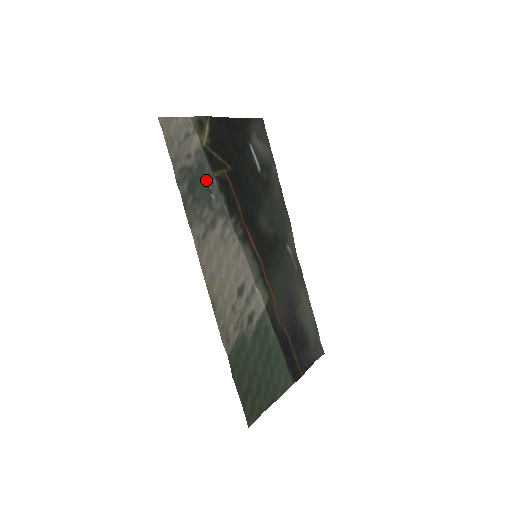
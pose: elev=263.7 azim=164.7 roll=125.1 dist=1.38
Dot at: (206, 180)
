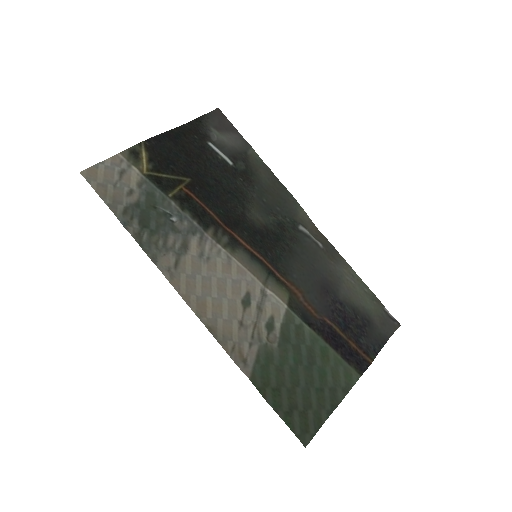
Dot at: (160, 206)
